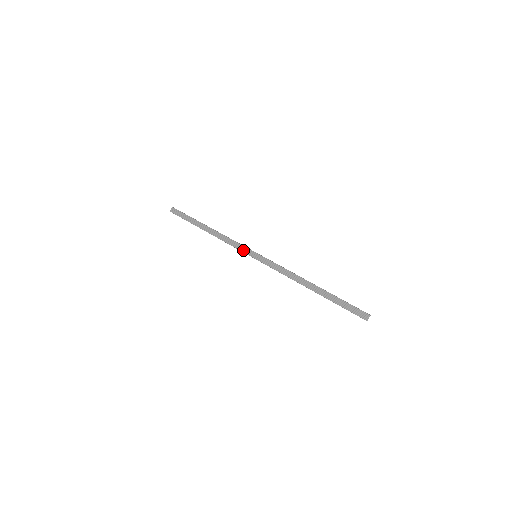
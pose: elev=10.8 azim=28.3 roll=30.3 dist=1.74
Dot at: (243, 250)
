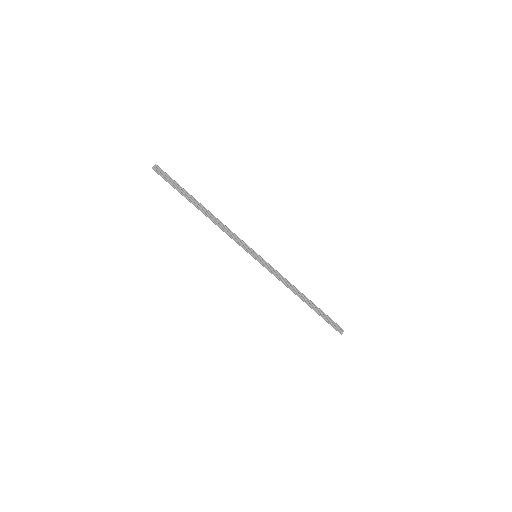
Dot at: (244, 246)
